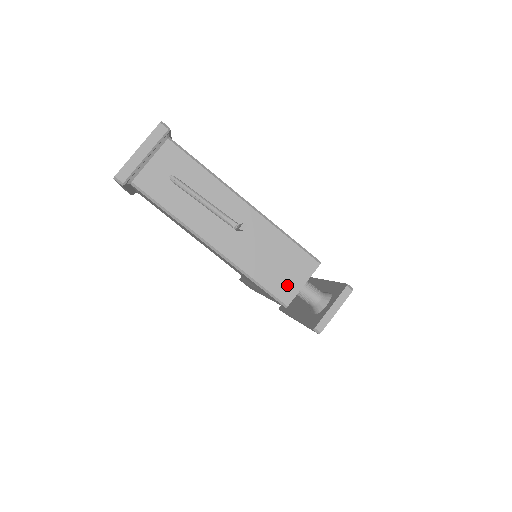
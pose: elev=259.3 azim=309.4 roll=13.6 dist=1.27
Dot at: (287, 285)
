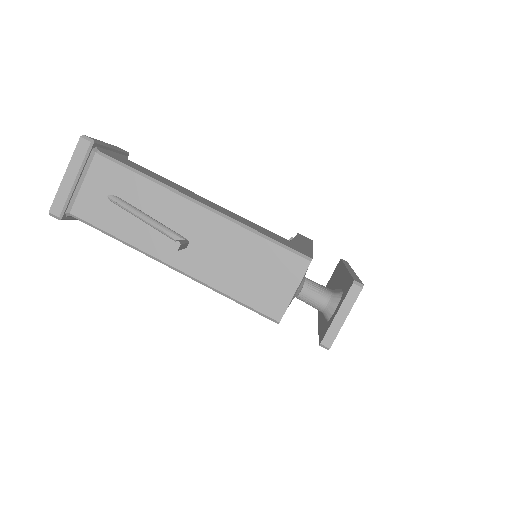
Dot at: (273, 296)
